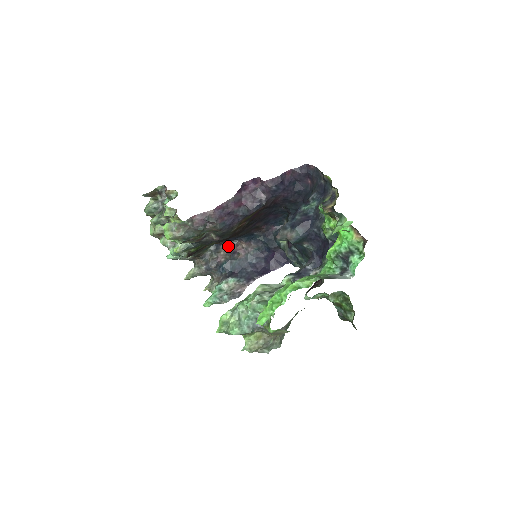
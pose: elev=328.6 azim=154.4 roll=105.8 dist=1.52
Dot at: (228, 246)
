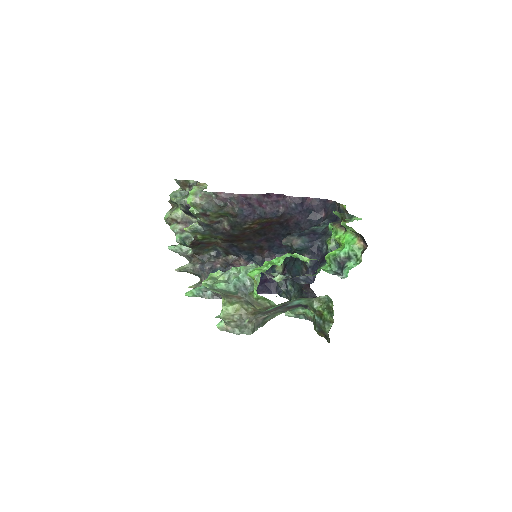
Dot at: (227, 259)
